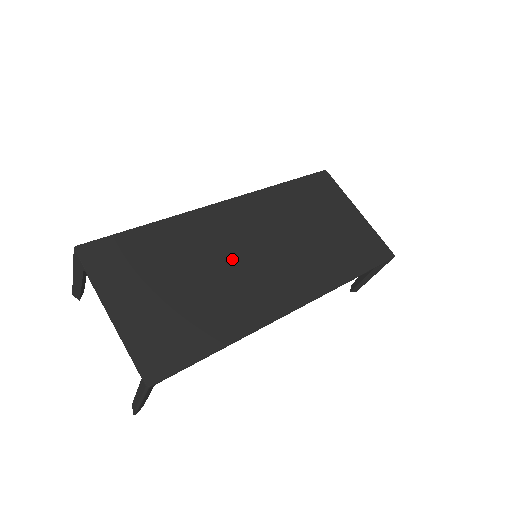
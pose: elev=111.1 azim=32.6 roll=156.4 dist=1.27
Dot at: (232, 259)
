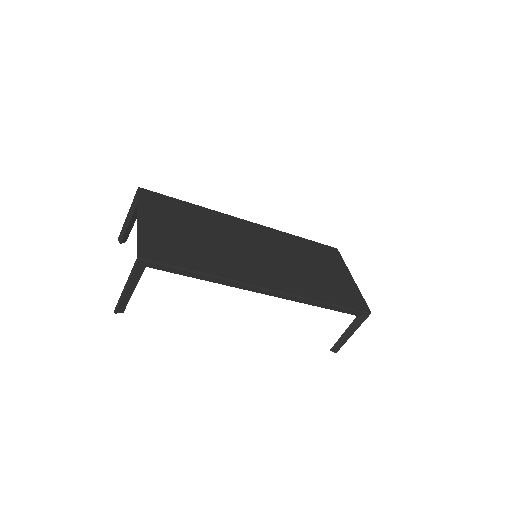
Dot at: (237, 244)
